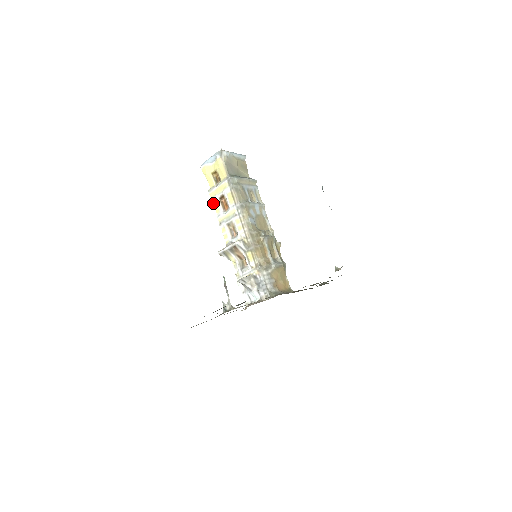
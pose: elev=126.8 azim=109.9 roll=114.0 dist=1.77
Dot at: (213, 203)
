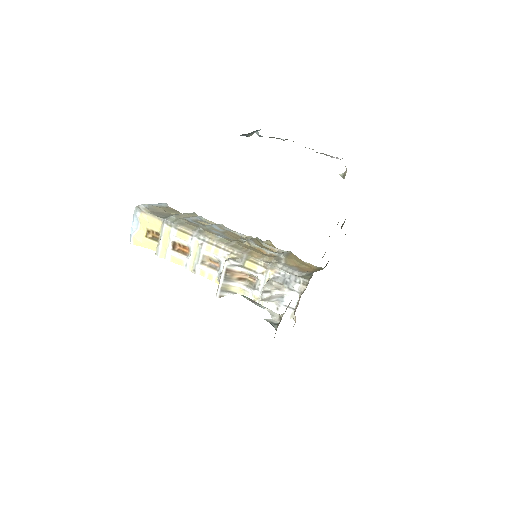
Dot at: (170, 261)
